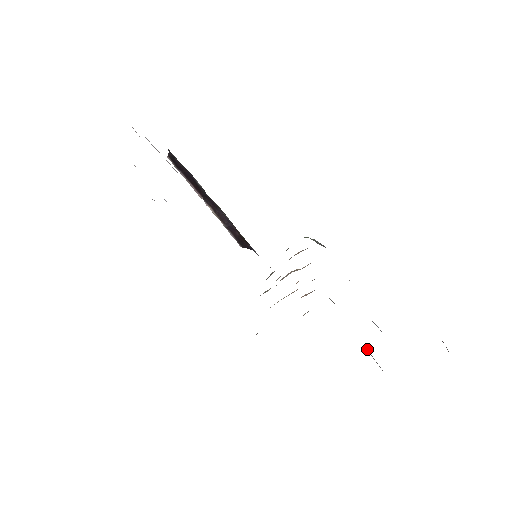
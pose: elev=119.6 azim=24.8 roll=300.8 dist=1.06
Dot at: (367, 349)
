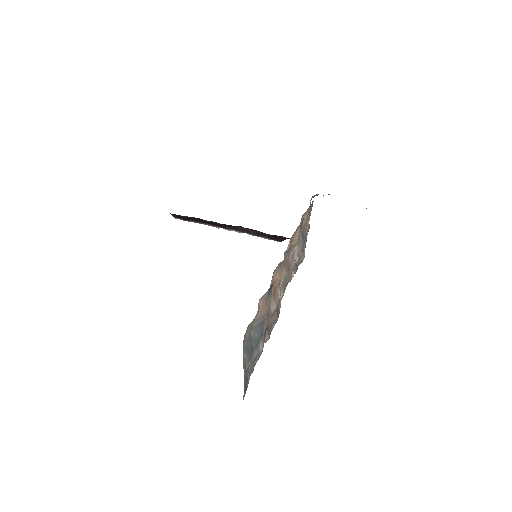
Dot at: occluded
